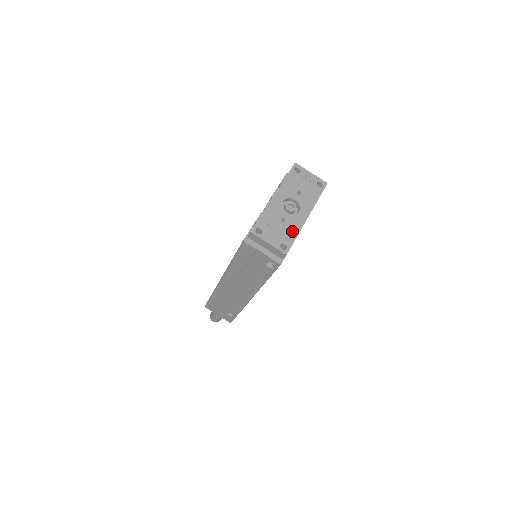
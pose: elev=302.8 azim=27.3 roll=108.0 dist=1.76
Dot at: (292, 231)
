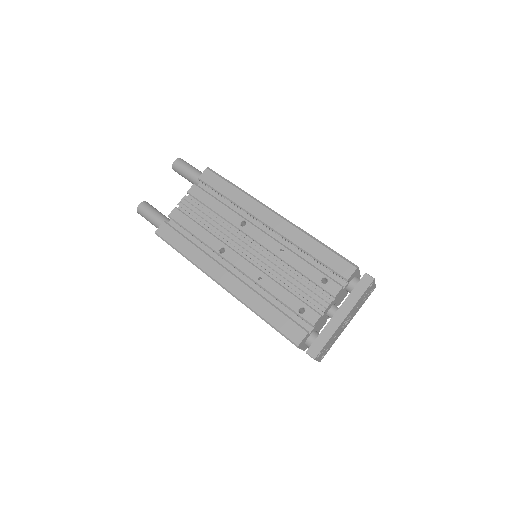
Dot at: (334, 342)
